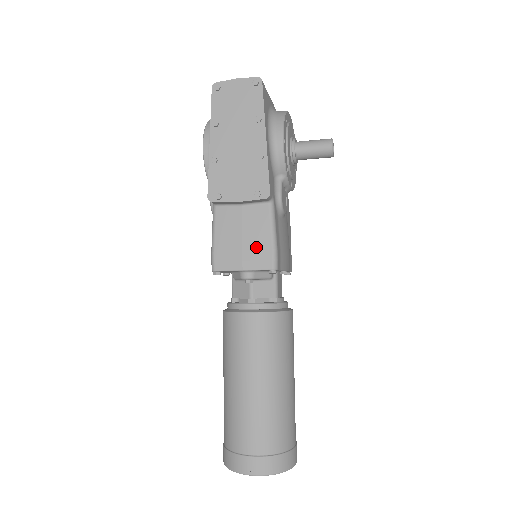
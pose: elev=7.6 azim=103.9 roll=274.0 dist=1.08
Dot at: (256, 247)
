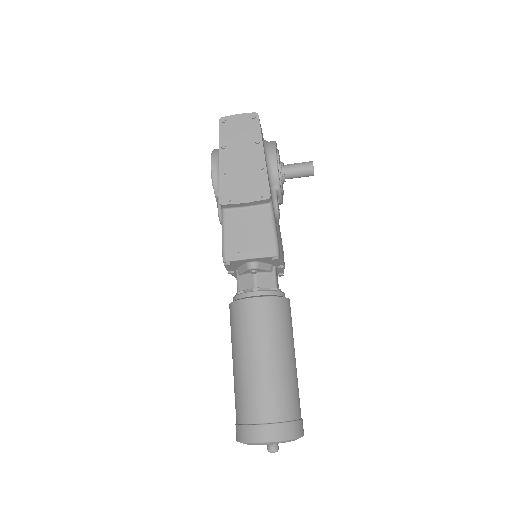
Dot at: (260, 239)
